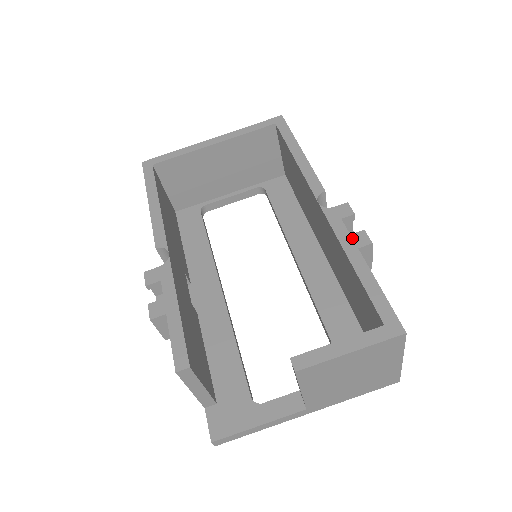
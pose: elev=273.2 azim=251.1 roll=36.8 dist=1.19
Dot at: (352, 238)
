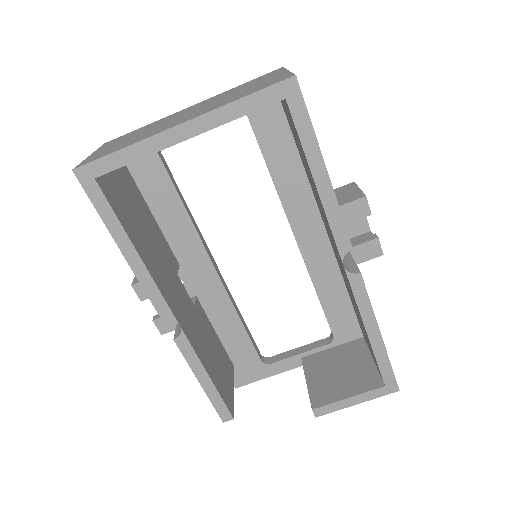
Dot at: (373, 312)
